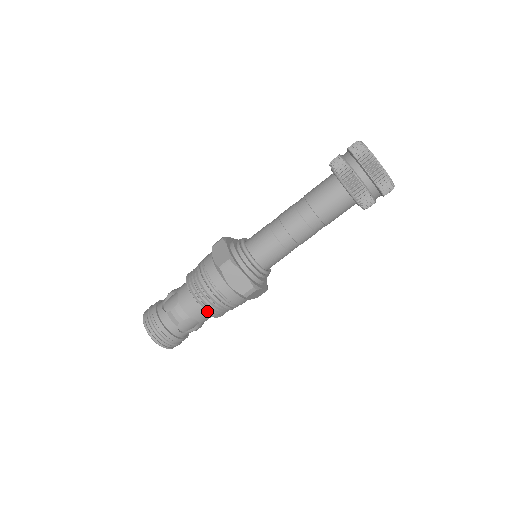
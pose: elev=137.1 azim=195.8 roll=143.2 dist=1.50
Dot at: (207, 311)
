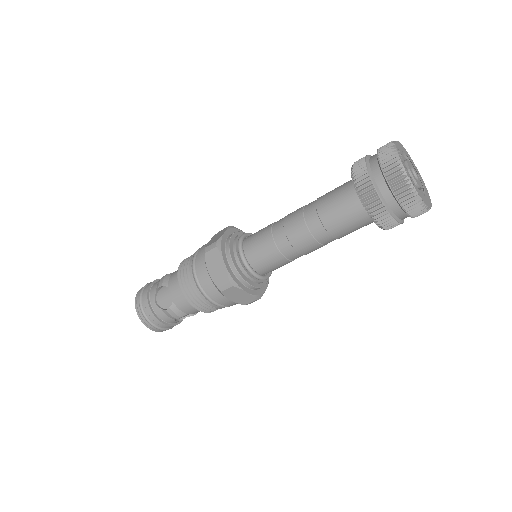
Dot at: (206, 312)
